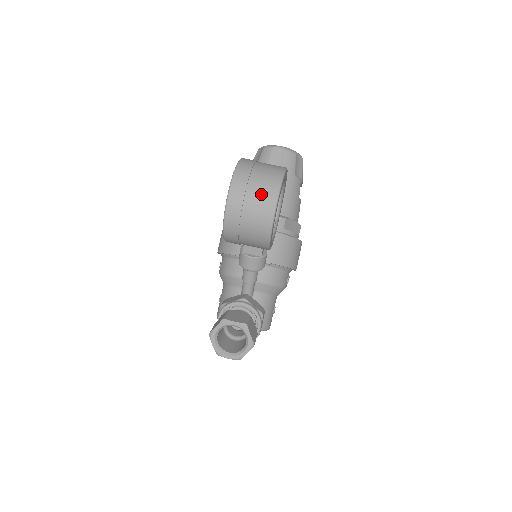
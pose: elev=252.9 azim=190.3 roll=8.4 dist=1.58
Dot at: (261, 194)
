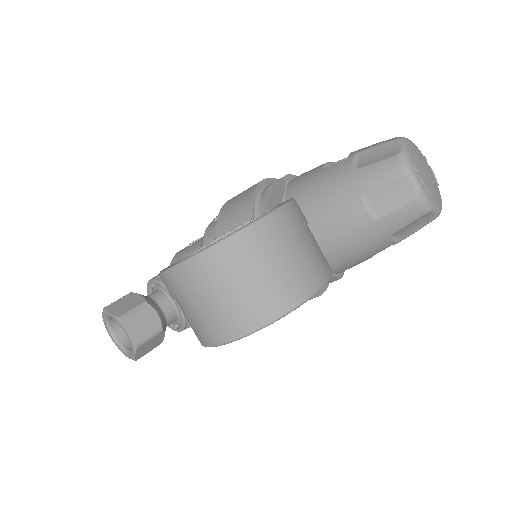
Dot at: (218, 313)
